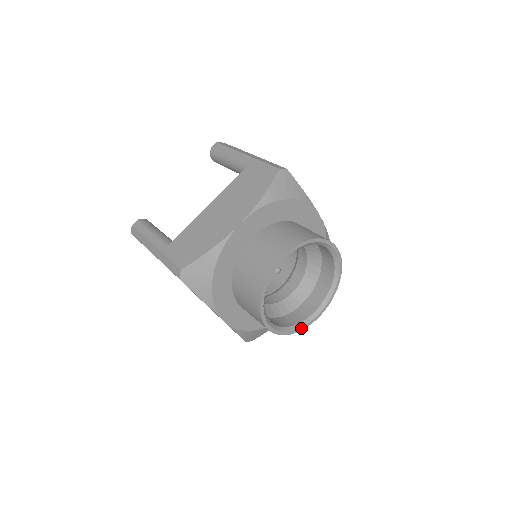
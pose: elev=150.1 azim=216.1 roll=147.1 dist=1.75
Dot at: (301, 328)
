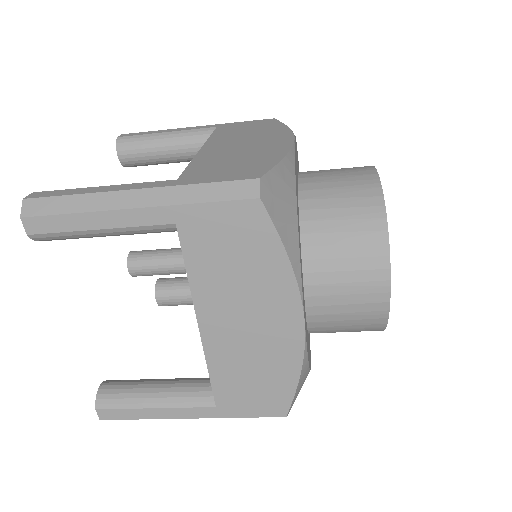
Dot at: occluded
